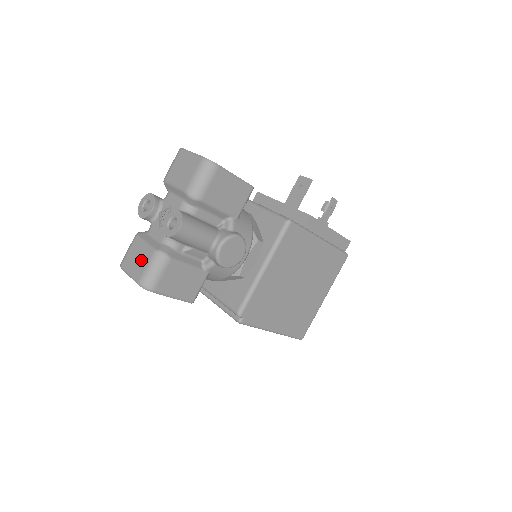
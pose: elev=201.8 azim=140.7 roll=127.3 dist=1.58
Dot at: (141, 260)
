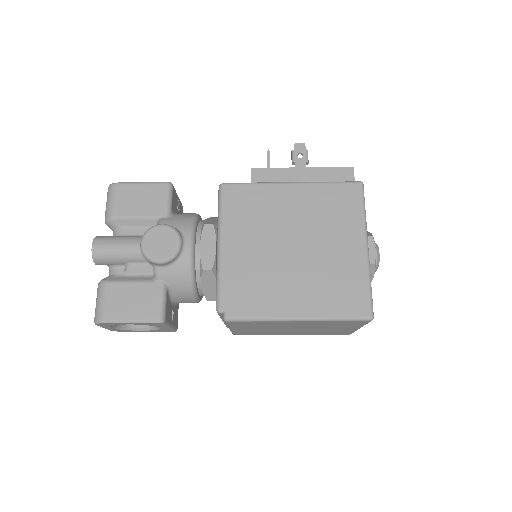
Dot at: occluded
